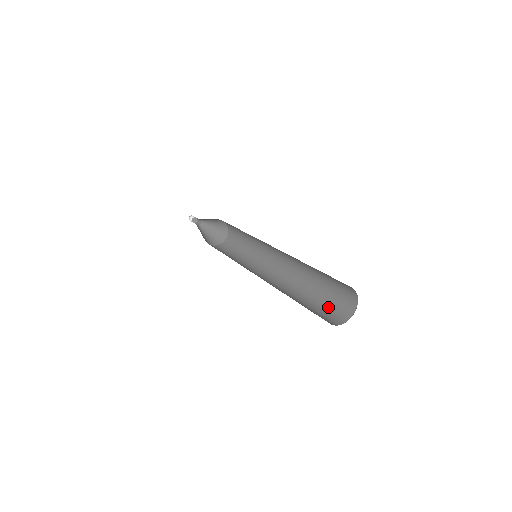
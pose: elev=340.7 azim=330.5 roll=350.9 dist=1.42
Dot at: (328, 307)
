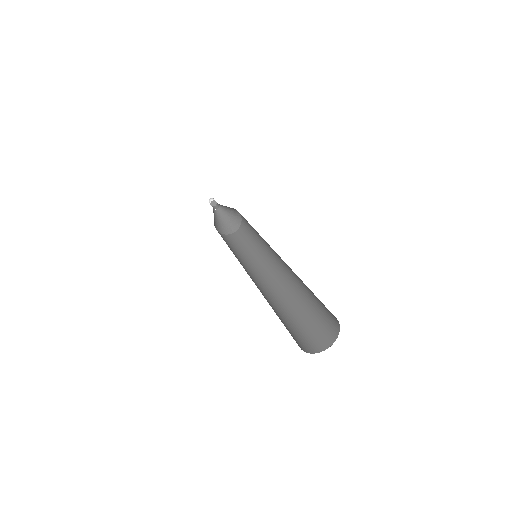
Dot at: (323, 311)
